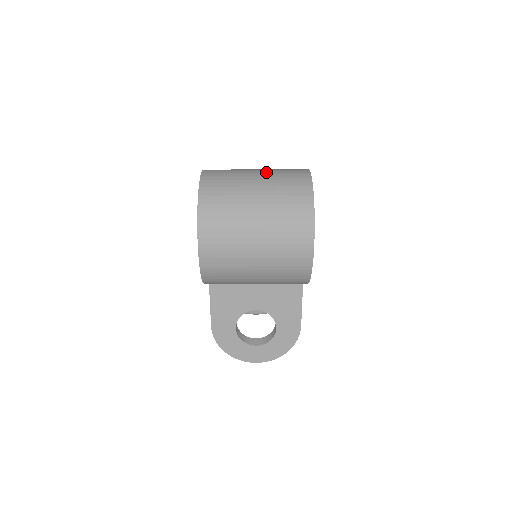
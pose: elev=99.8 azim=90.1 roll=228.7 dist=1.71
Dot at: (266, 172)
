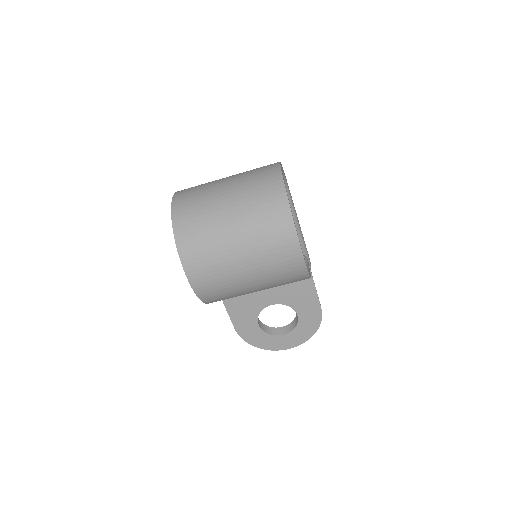
Dot at: (235, 181)
